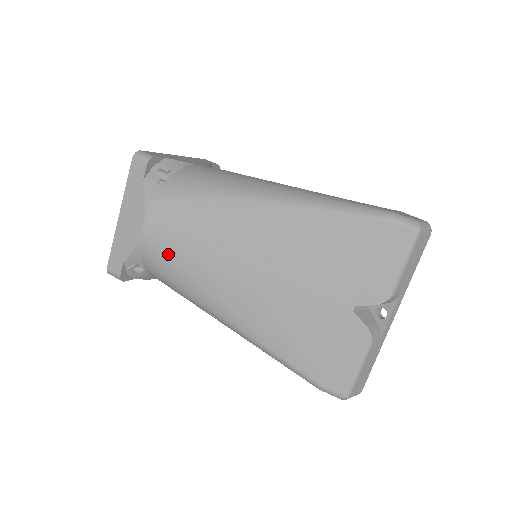
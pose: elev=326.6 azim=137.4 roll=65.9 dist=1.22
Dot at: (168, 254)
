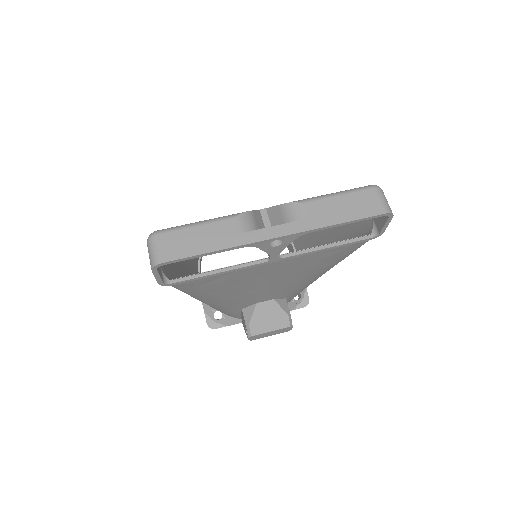
Dot at: occluded
